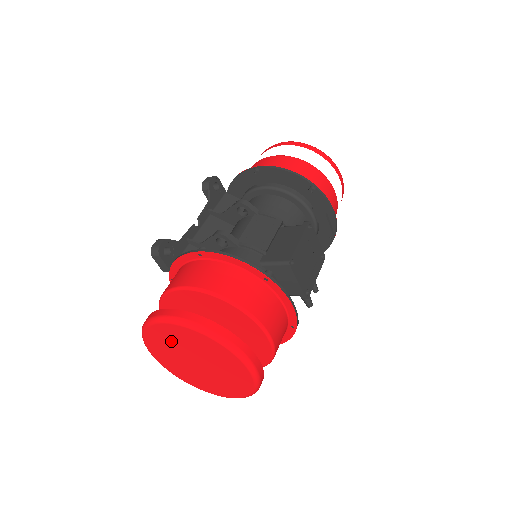
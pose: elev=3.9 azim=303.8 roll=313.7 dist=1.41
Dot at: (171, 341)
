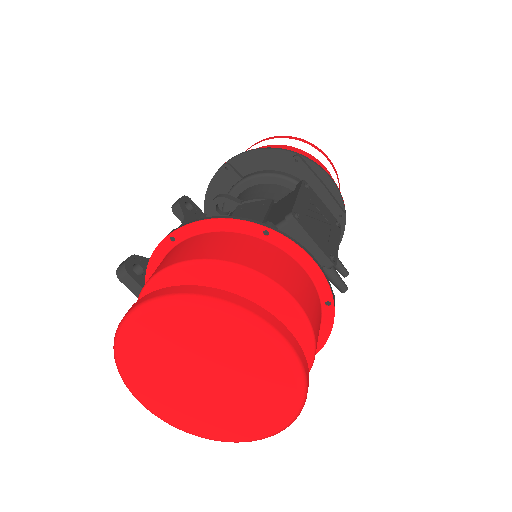
Dot at: (156, 354)
